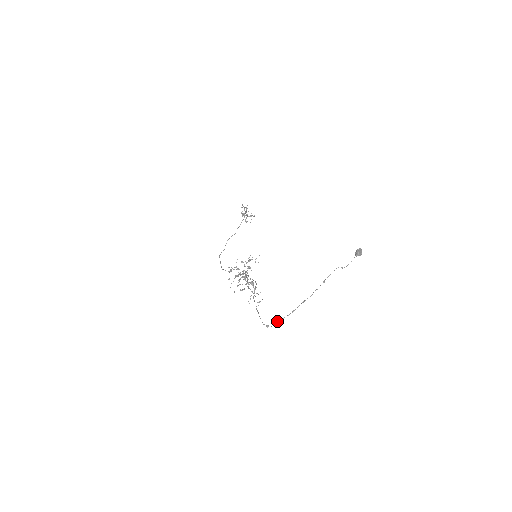
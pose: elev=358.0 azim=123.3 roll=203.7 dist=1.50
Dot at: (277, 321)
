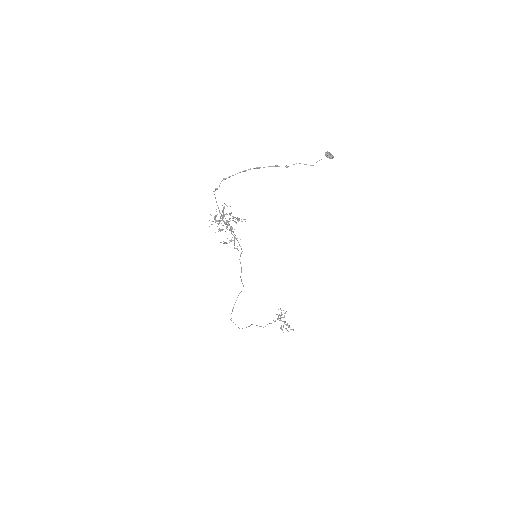
Dot at: (226, 178)
